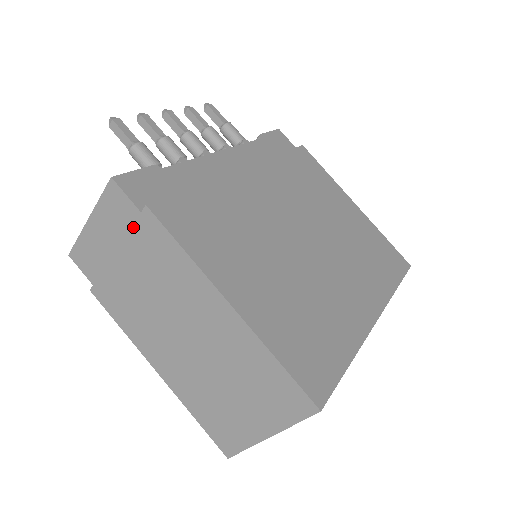
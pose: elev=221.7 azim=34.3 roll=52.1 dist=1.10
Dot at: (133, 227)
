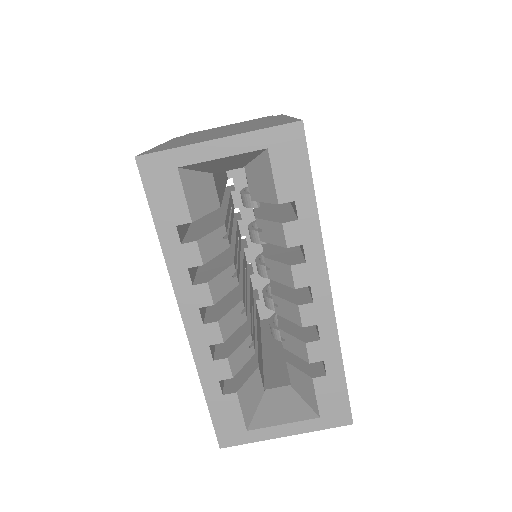
Dot at: occluded
